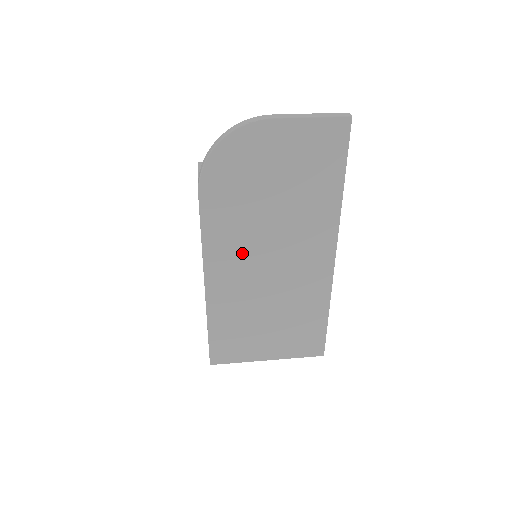
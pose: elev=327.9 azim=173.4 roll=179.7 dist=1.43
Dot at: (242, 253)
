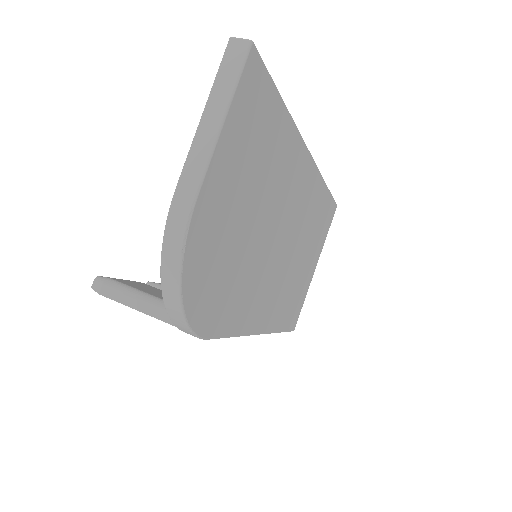
Dot at: (265, 283)
